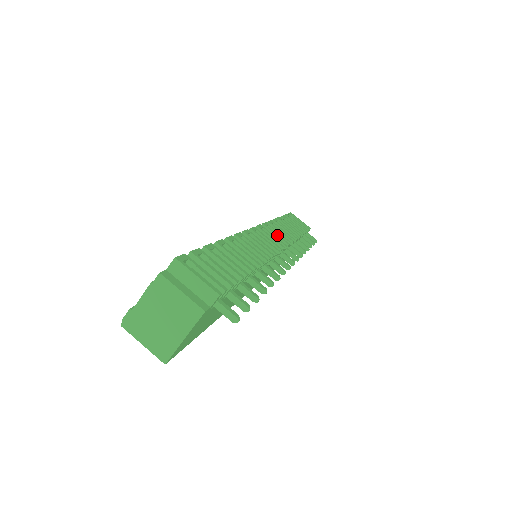
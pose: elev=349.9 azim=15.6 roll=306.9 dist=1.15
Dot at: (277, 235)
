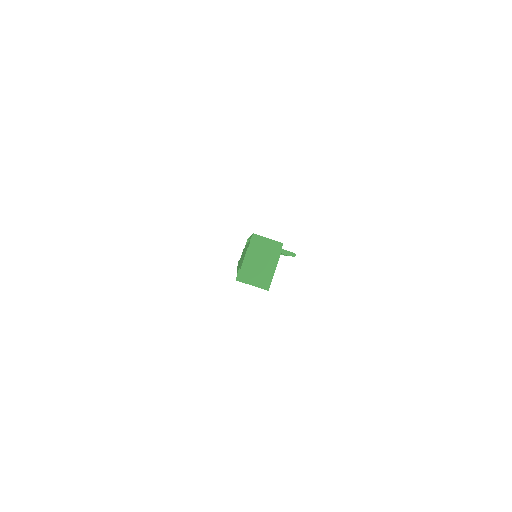
Dot at: occluded
